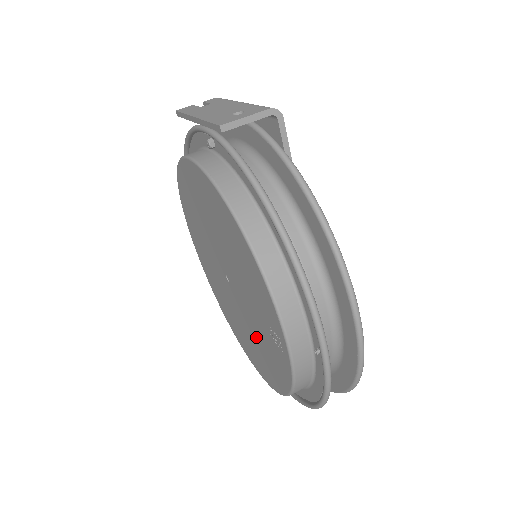
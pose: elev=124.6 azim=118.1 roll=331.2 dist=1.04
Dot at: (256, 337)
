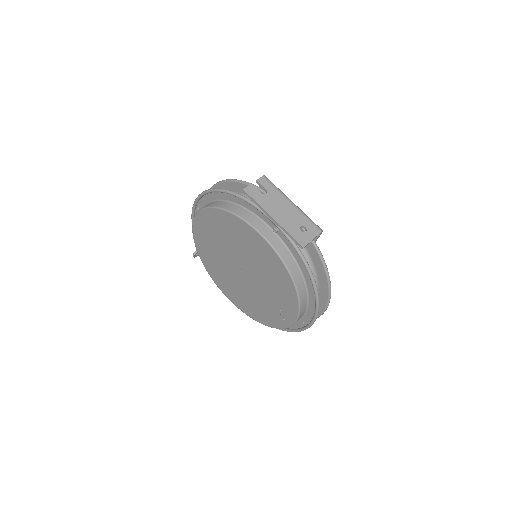
Dot at: (253, 300)
